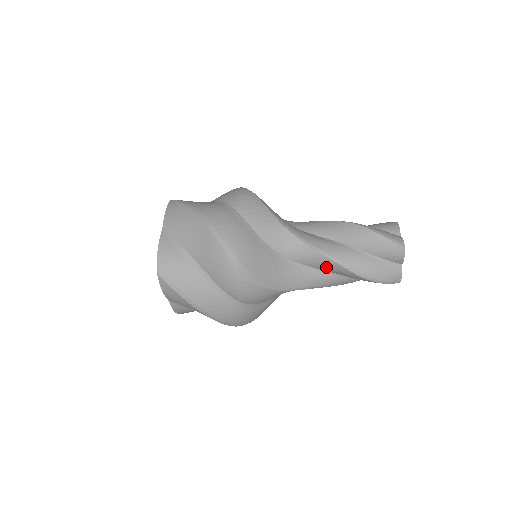
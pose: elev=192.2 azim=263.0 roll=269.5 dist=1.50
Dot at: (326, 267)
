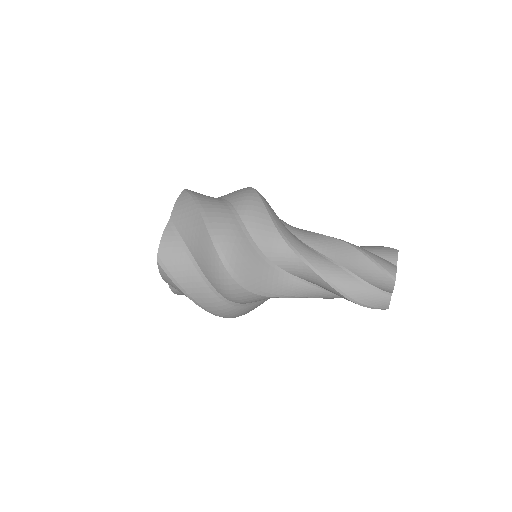
Dot at: (316, 282)
